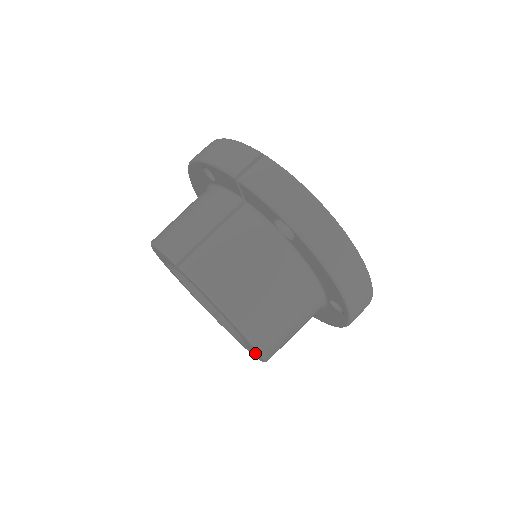
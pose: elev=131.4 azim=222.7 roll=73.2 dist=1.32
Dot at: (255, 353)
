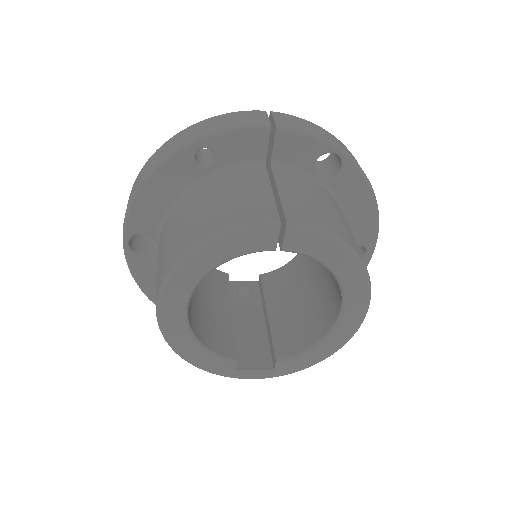
Dot at: (346, 328)
